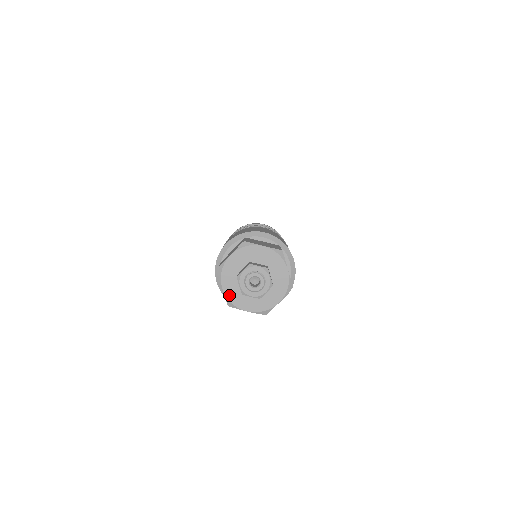
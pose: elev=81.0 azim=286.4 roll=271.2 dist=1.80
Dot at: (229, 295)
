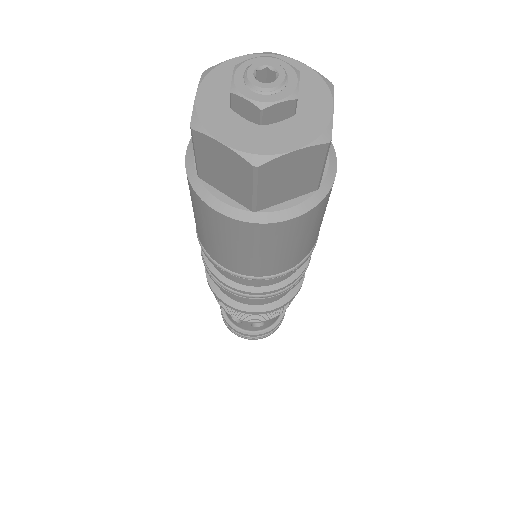
Dot at: (242, 146)
